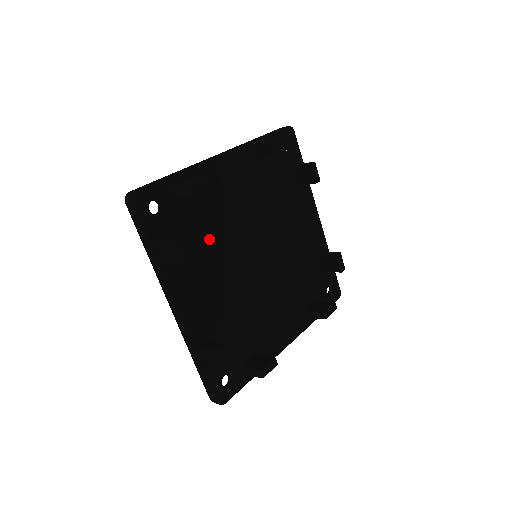
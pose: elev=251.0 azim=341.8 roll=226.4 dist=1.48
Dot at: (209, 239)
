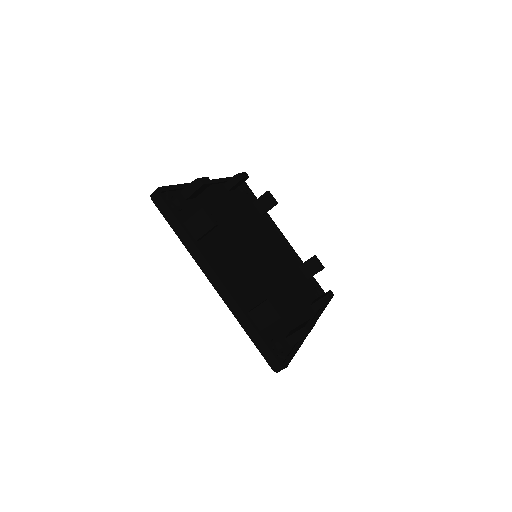
Dot at: (219, 235)
